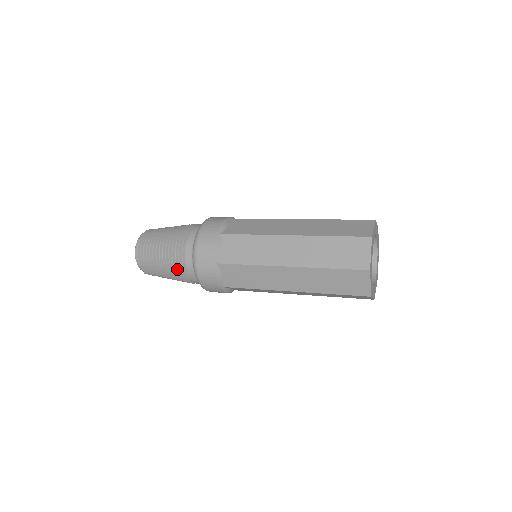
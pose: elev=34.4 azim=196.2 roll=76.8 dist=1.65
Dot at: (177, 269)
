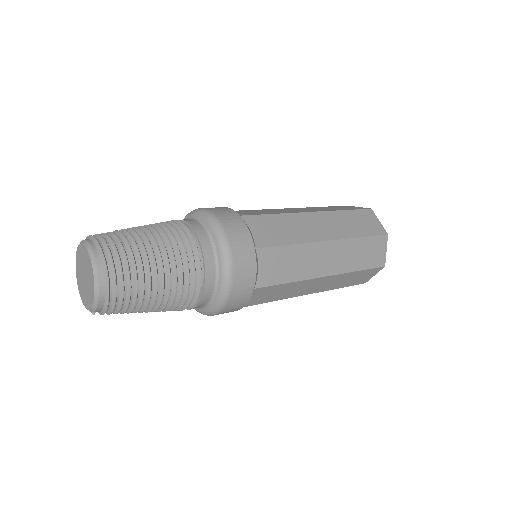
Dot at: (184, 304)
